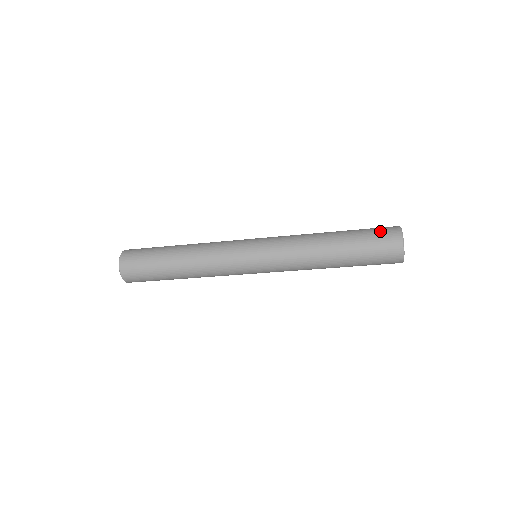
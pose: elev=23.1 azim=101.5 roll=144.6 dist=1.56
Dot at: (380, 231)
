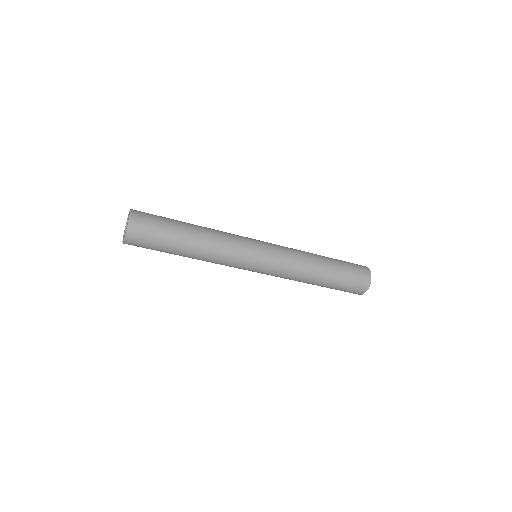
Dot at: (357, 267)
